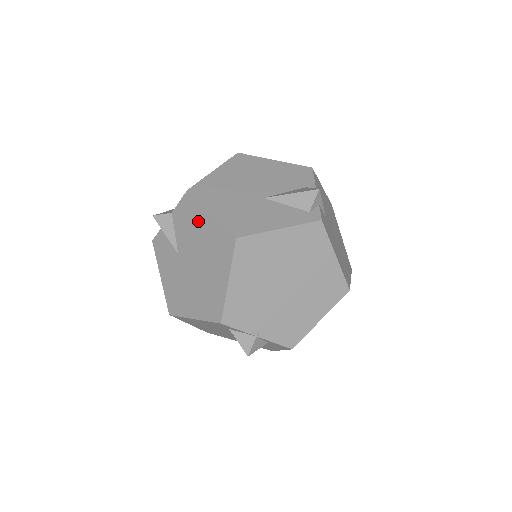
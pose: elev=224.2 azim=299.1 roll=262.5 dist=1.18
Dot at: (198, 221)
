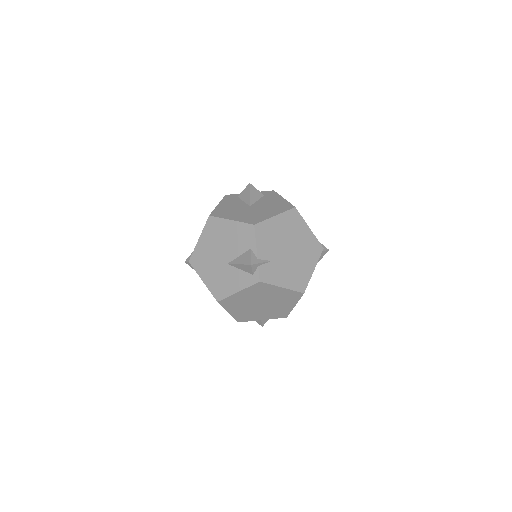
Dot at: occluded
